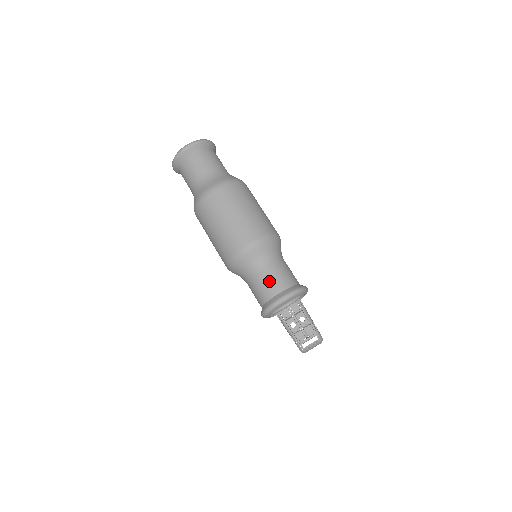
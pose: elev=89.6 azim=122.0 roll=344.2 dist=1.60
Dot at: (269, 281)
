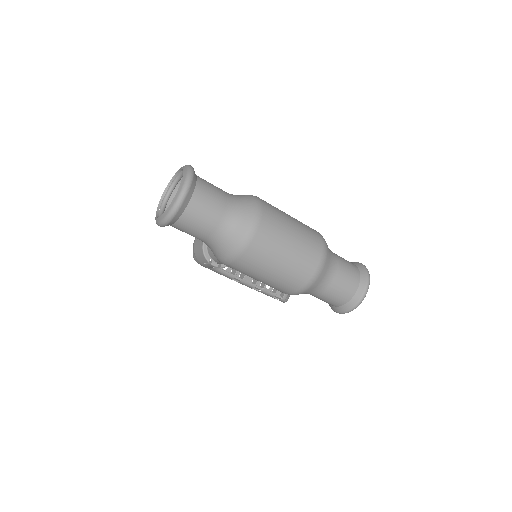
Dot at: (346, 282)
